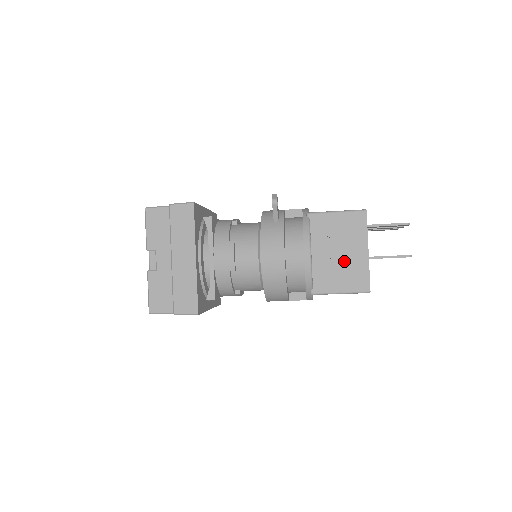
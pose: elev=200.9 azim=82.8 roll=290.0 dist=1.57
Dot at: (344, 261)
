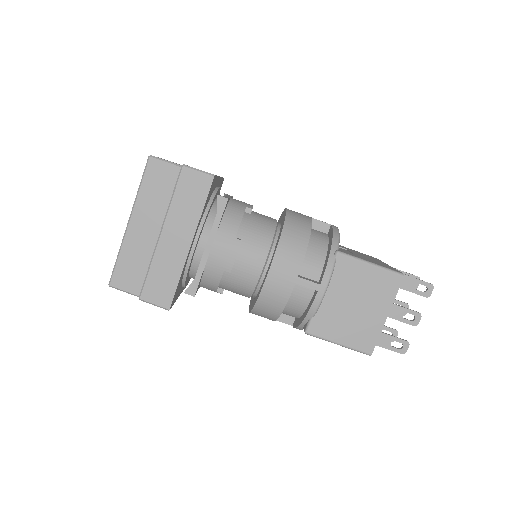
Dot at: (367, 258)
